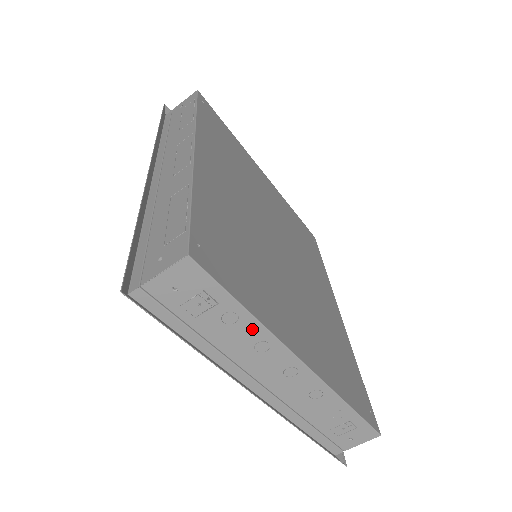
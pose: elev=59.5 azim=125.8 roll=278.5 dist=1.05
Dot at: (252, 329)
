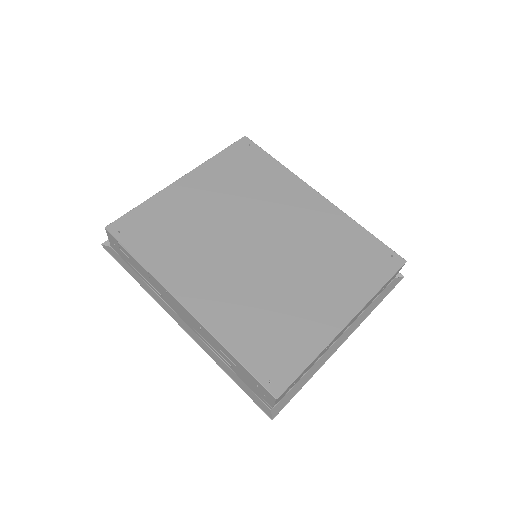
Dot at: (318, 356)
